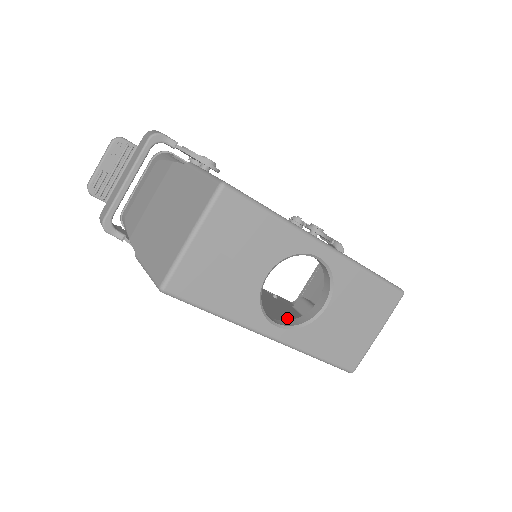
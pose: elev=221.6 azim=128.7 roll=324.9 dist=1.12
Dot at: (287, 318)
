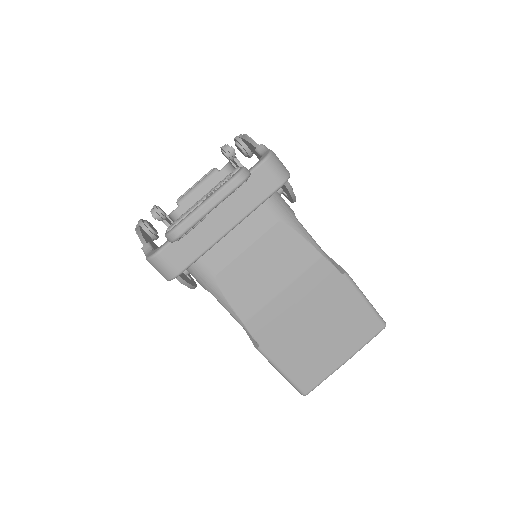
Dot at: occluded
